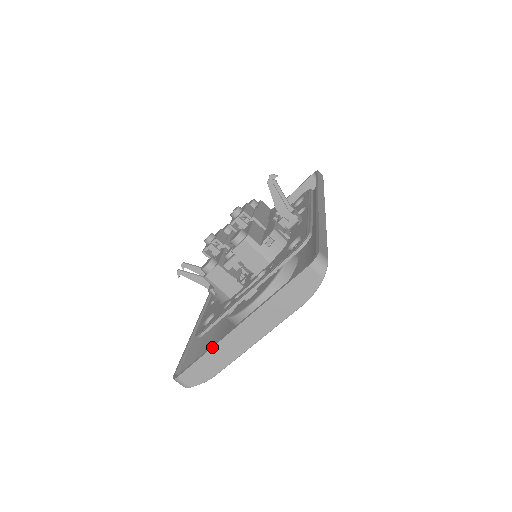
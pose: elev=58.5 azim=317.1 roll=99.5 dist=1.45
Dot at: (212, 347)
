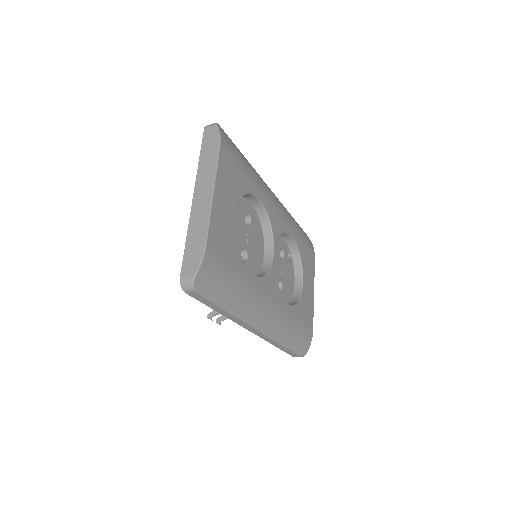
Dot at: (188, 227)
